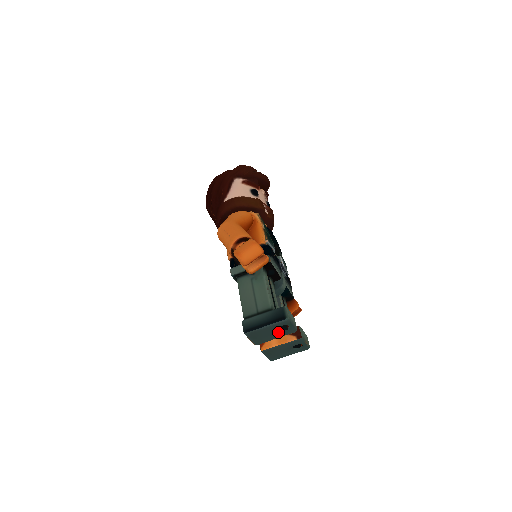
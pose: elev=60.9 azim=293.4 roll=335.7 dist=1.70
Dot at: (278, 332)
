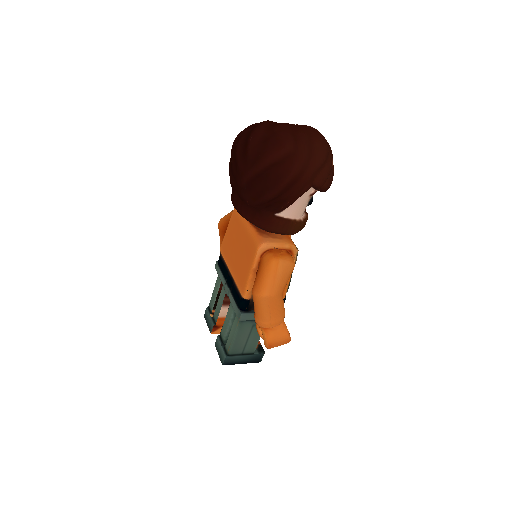
Dot at: occluded
